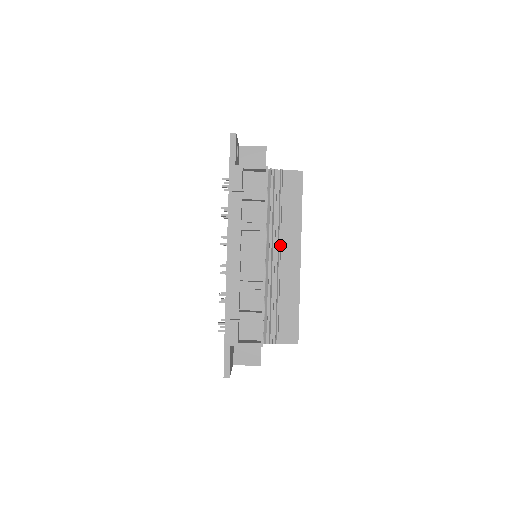
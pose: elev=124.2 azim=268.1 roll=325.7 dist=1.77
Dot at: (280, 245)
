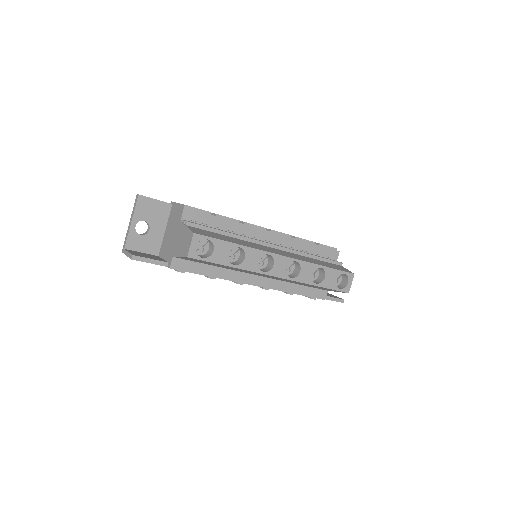
Dot at: (283, 248)
